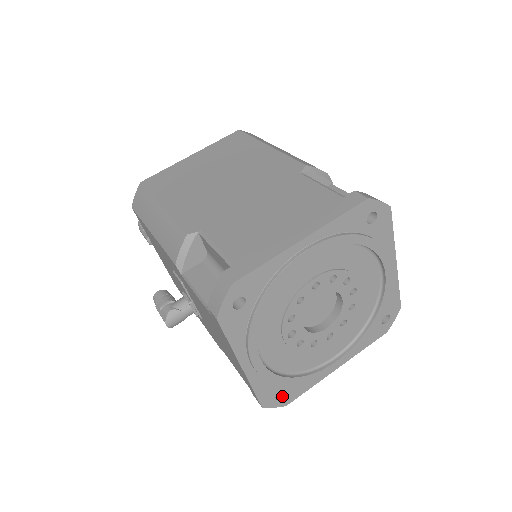
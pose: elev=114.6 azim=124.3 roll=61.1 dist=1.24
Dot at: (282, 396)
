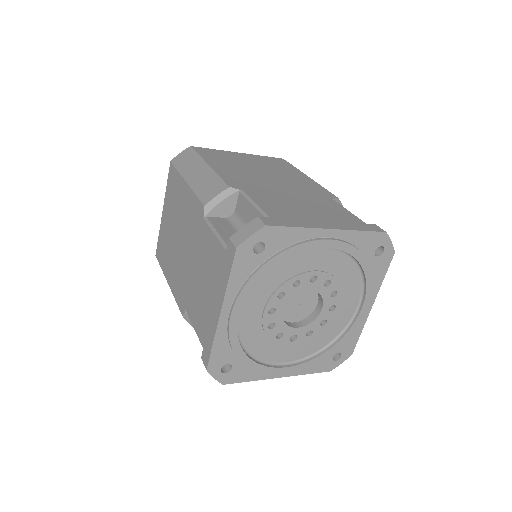
Dot at: (340, 355)
